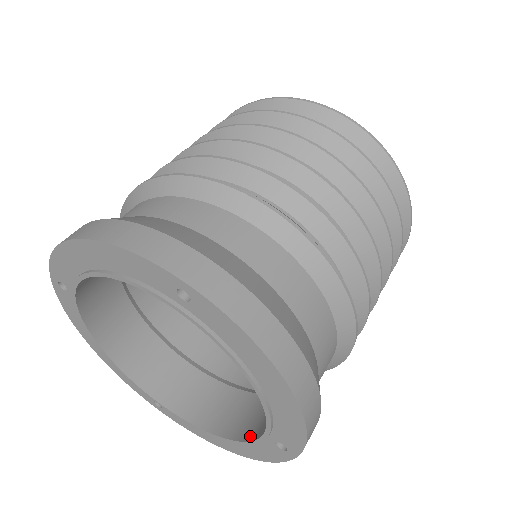
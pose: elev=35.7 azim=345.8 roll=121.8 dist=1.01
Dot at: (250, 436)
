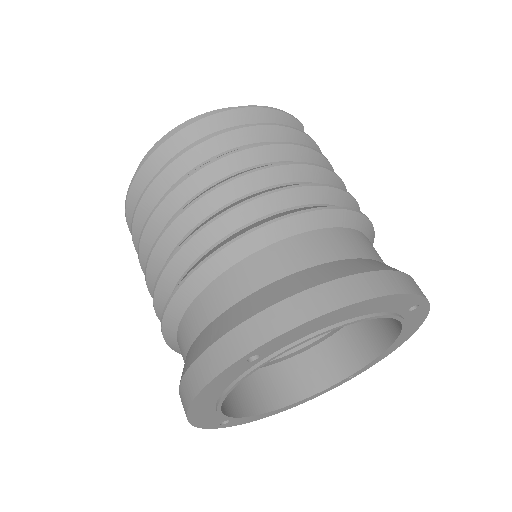
Dot at: (398, 324)
